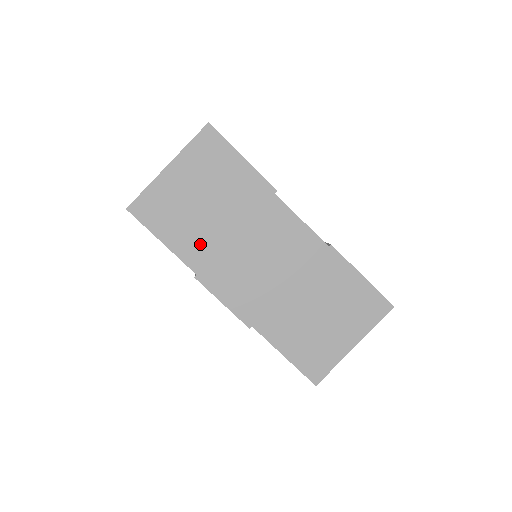
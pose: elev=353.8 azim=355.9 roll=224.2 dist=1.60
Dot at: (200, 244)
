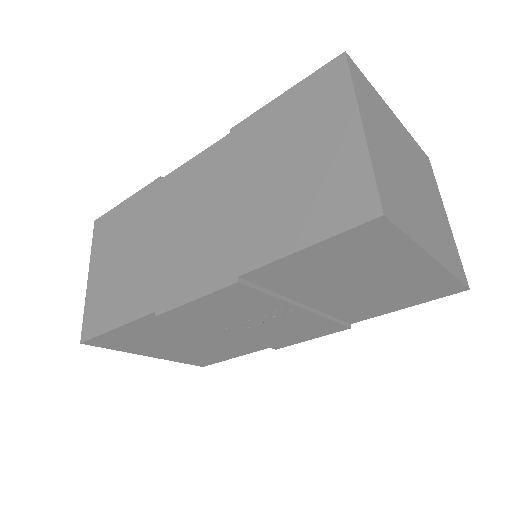
Dot at: (140, 287)
